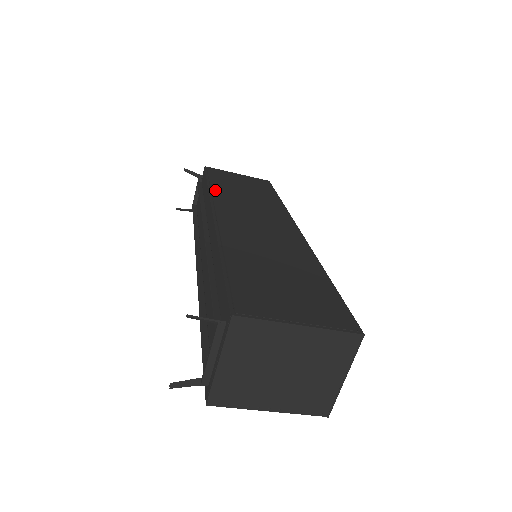
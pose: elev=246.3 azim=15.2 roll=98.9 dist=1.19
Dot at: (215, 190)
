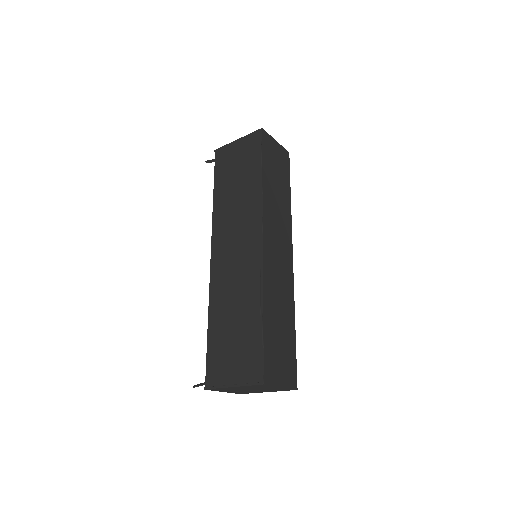
Dot at: (215, 206)
